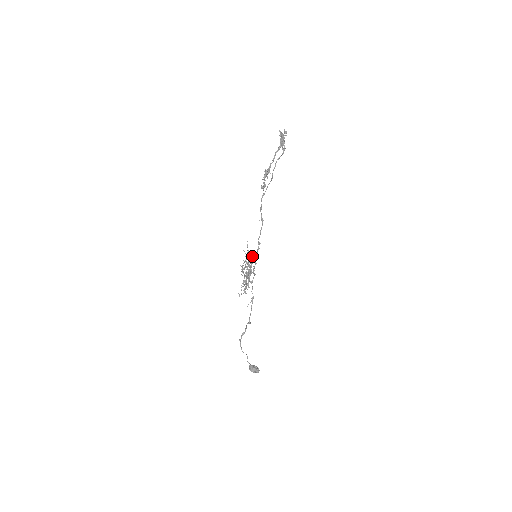
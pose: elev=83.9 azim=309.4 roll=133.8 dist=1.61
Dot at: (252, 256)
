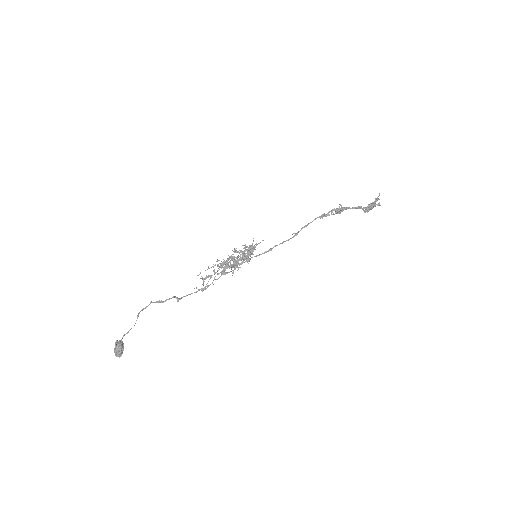
Dot at: occluded
